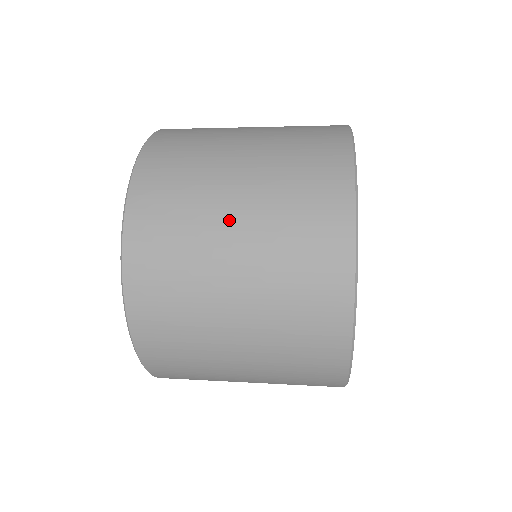
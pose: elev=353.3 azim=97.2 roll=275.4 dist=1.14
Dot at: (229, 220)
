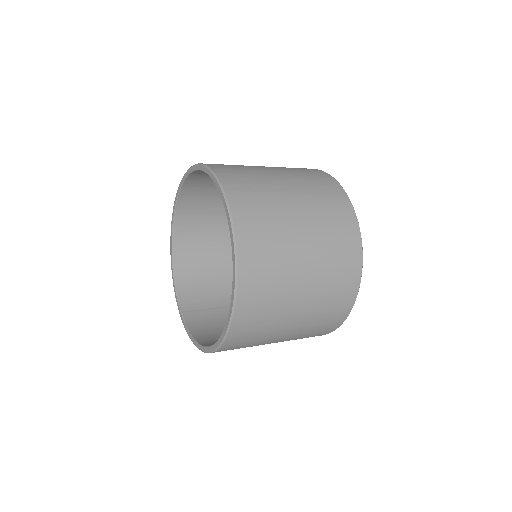
Dot at: (299, 294)
